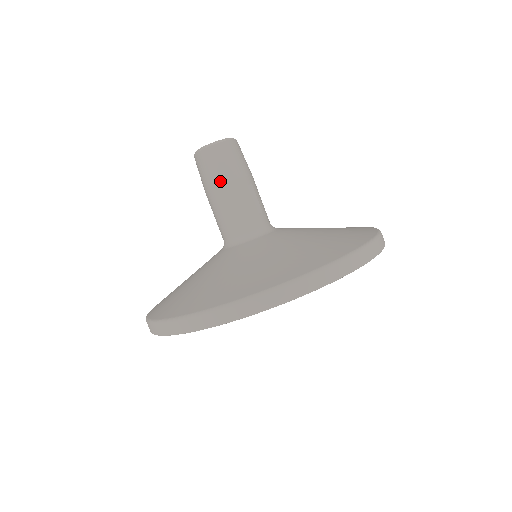
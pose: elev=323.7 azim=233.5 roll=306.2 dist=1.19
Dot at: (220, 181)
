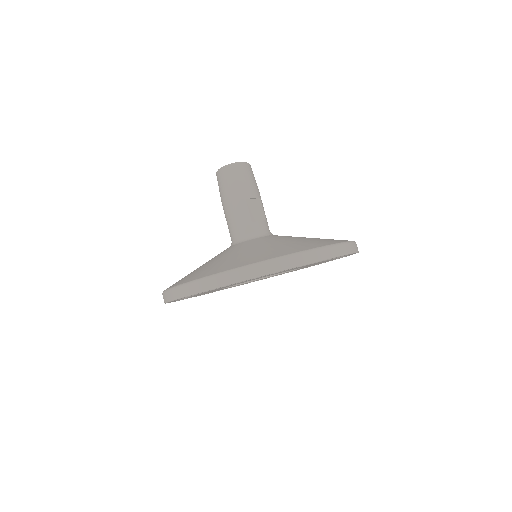
Dot at: (238, 191)
